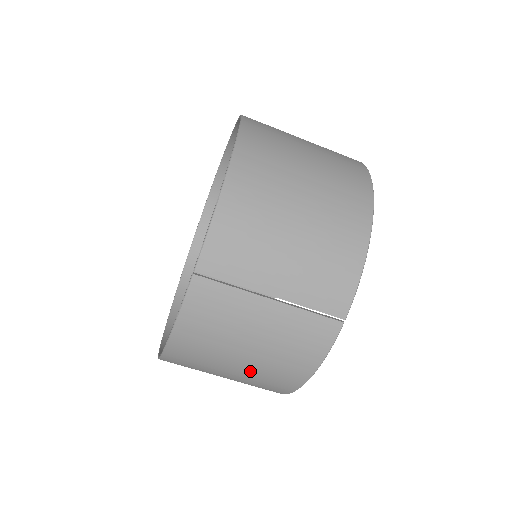
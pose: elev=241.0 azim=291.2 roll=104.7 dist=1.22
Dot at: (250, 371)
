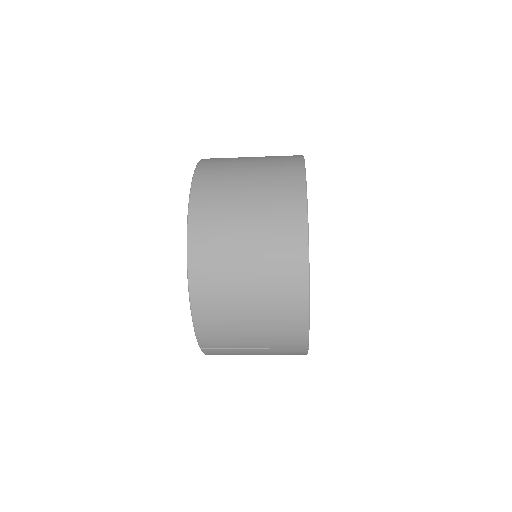
Dot at: occluded
